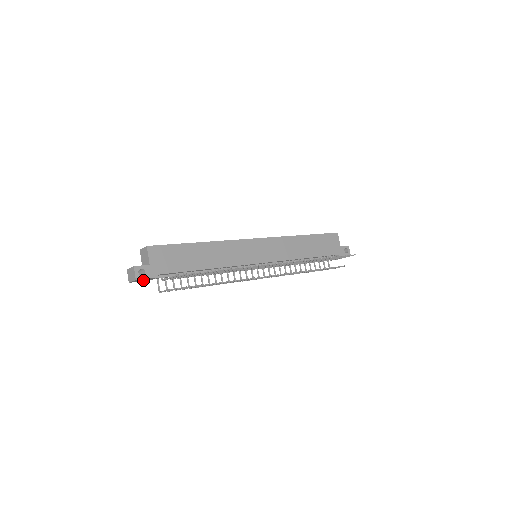
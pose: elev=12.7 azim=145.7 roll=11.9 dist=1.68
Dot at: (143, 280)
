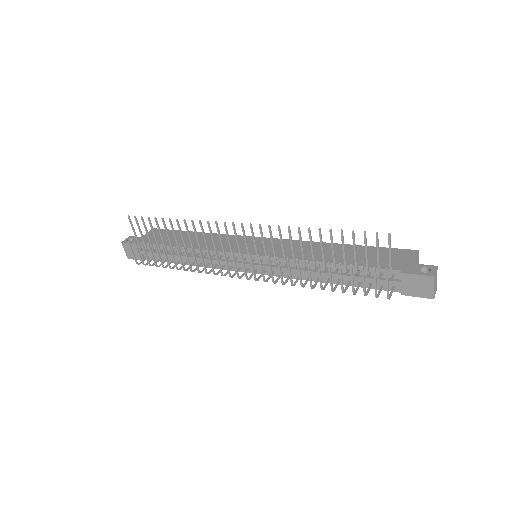
Dot at: (135, 255)
